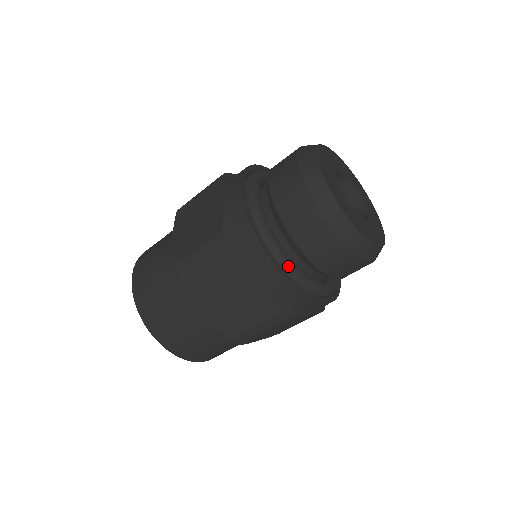
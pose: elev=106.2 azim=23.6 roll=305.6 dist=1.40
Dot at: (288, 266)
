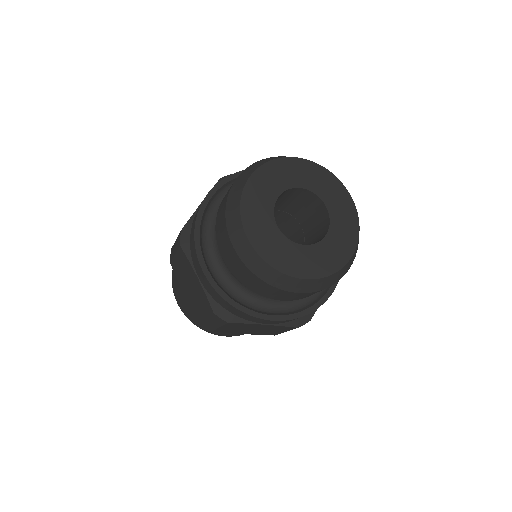
Dot at: (281, 310)
